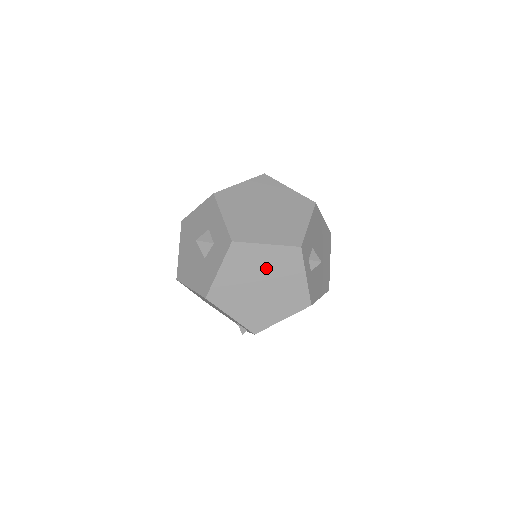
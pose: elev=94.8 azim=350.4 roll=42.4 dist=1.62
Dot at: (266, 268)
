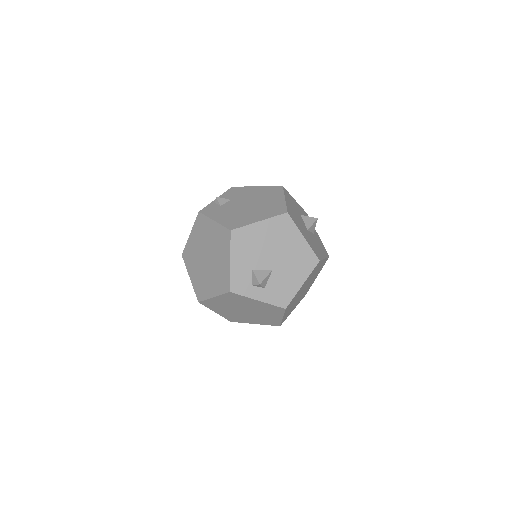
Dot at: (232, 304)
